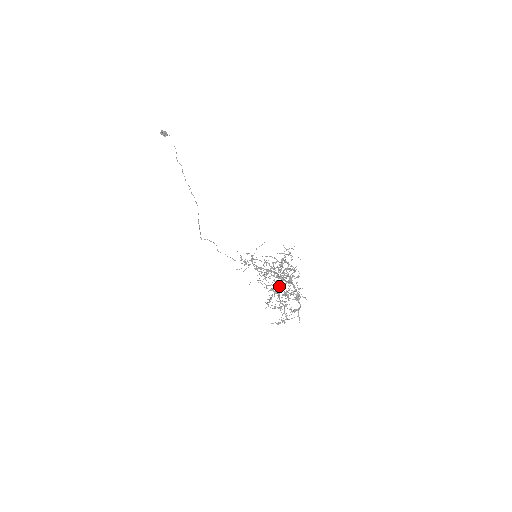
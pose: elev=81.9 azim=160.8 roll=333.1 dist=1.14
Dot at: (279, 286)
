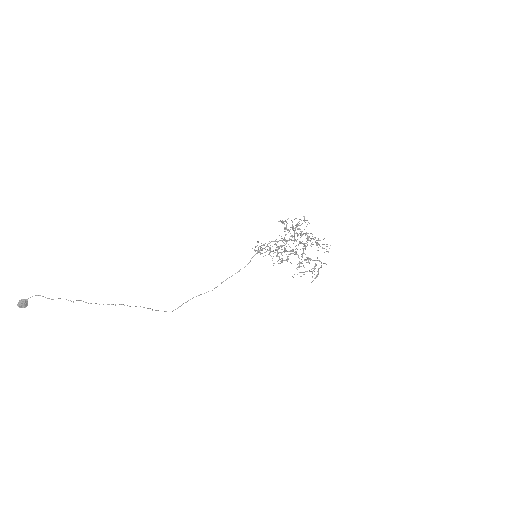
Dot at: (304, 233)
